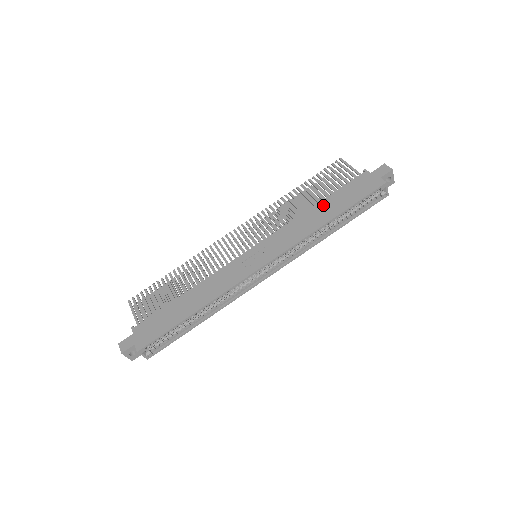
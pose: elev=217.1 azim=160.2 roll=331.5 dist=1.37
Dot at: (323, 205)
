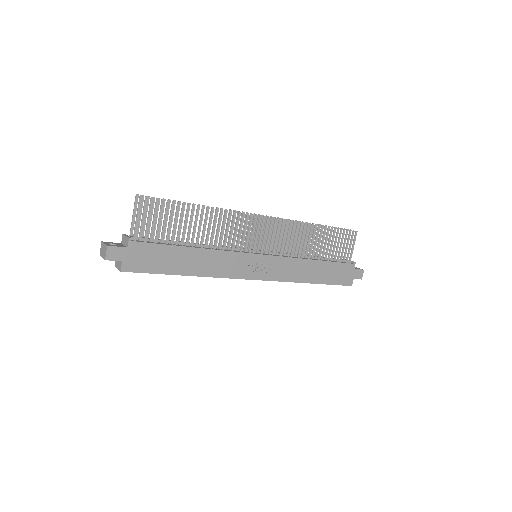
Dot at: (320, 266)
